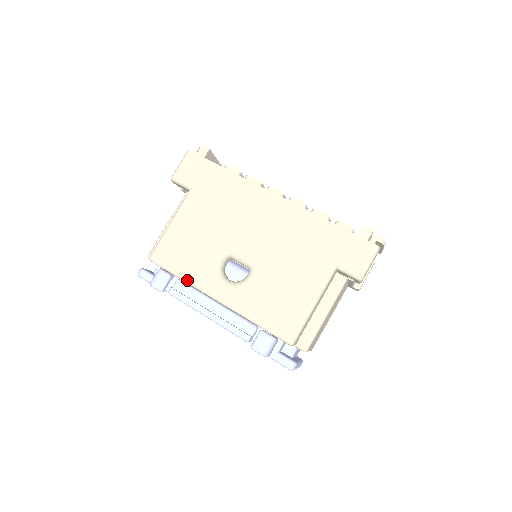
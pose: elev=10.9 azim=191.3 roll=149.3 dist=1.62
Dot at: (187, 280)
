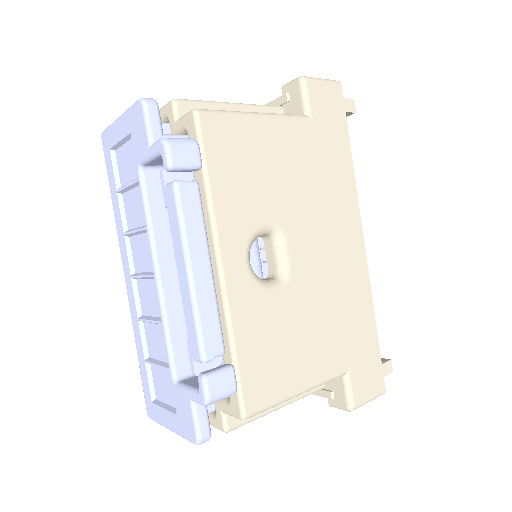
Dot at: (213, 200)
